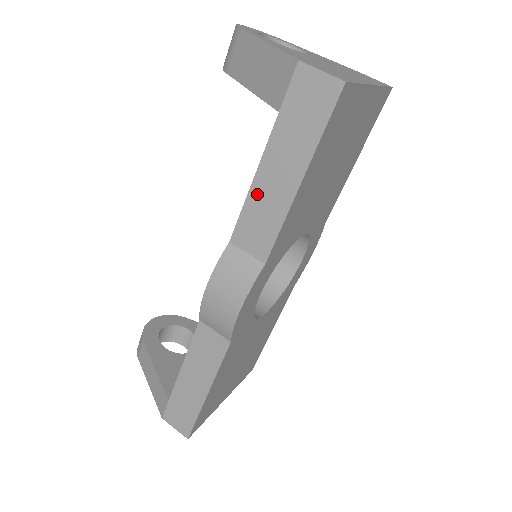
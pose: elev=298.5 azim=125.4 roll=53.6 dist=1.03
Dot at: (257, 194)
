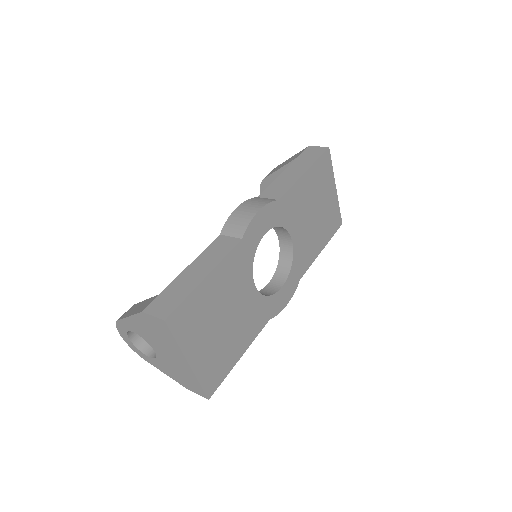
Dot at: (280, 179)
